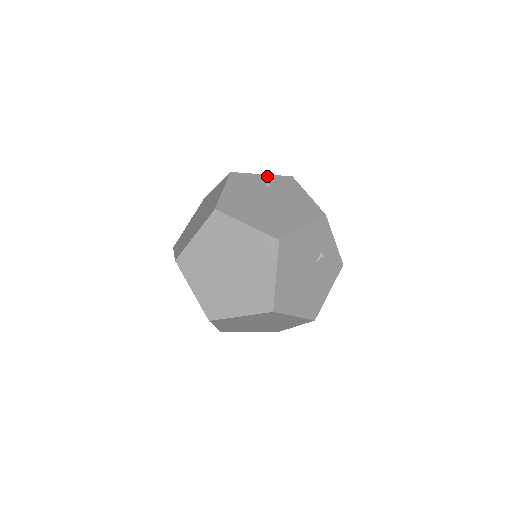
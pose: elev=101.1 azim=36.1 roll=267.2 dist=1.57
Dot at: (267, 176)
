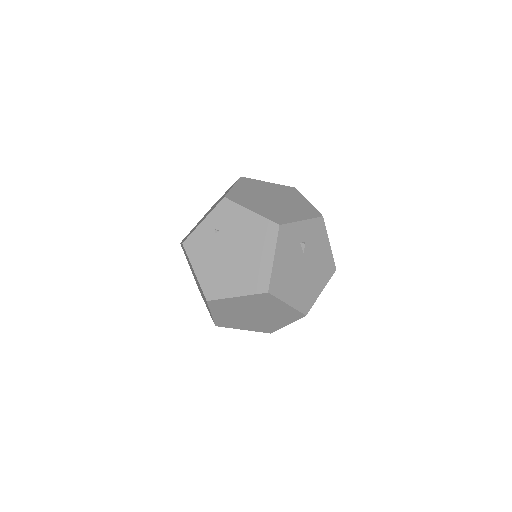
Dot at: (208, 219)
